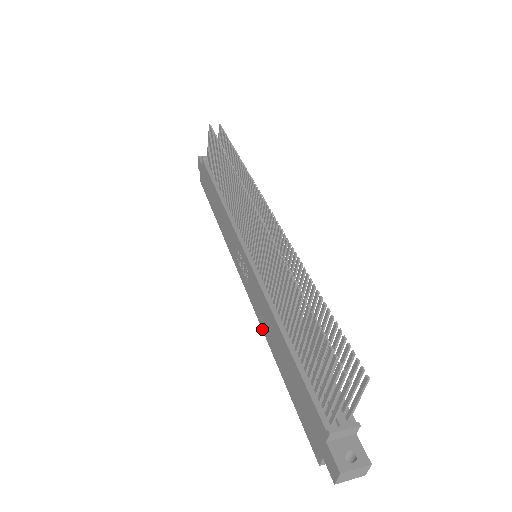
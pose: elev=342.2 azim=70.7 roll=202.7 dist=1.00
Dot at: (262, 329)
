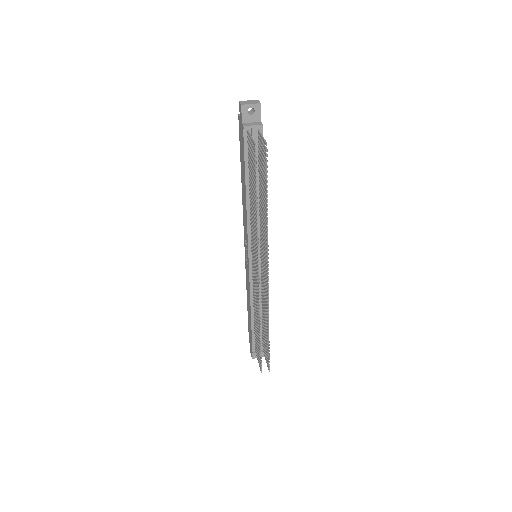
Dot at: (246, 282)
